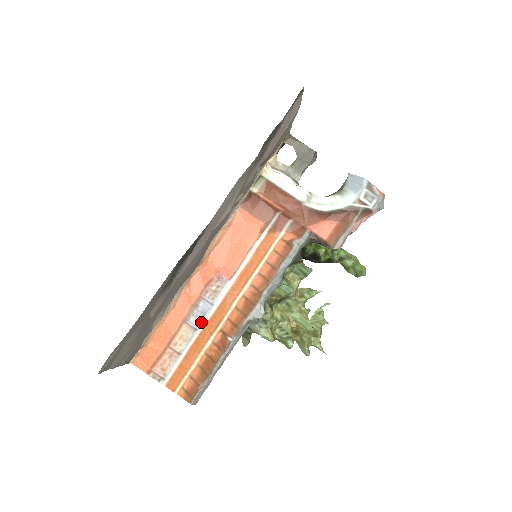
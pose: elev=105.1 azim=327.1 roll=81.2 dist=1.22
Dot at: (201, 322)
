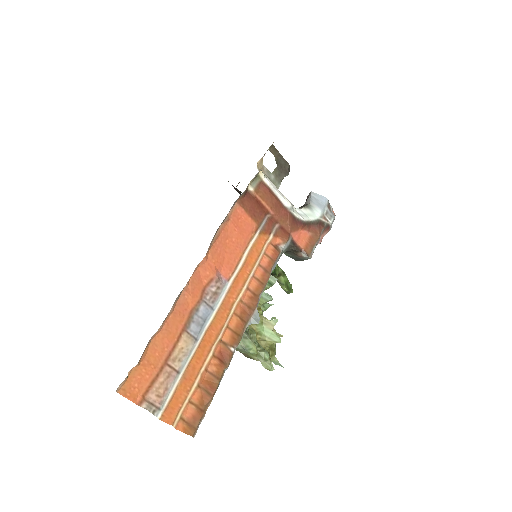
Dot at: (201, 330)
